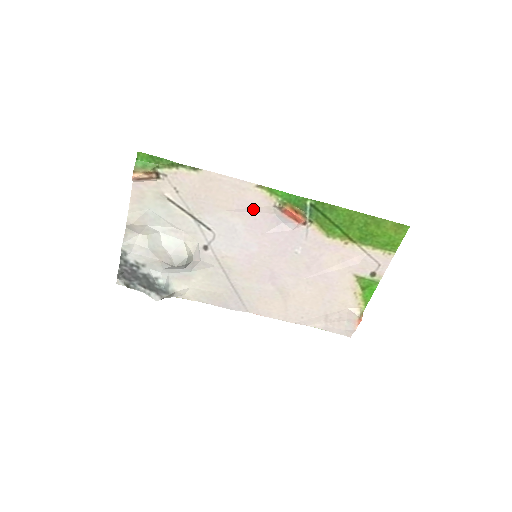
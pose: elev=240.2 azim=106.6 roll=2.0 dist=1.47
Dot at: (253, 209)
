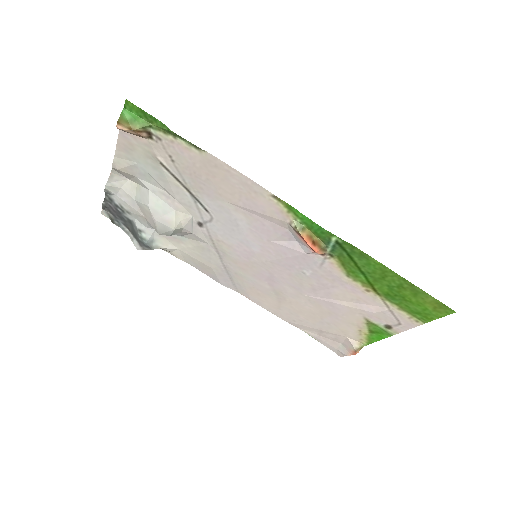
Dot at: (263, 215)
